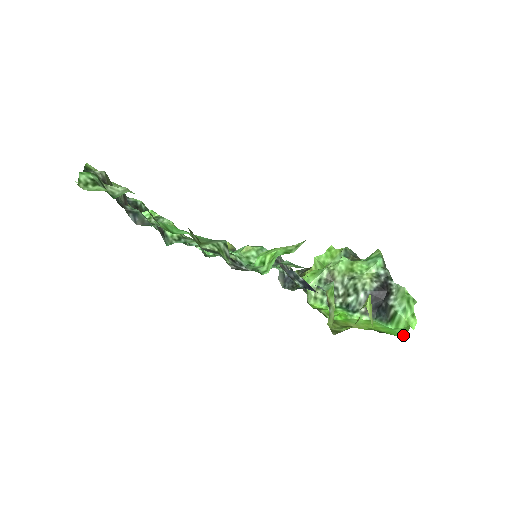
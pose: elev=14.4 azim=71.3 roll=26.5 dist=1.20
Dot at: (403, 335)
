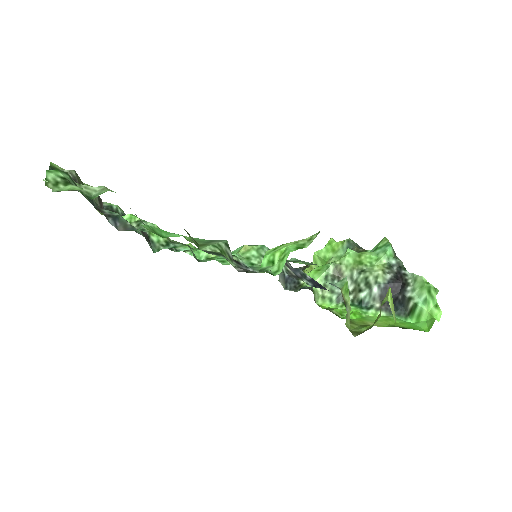
Dot at: (428, 329)
